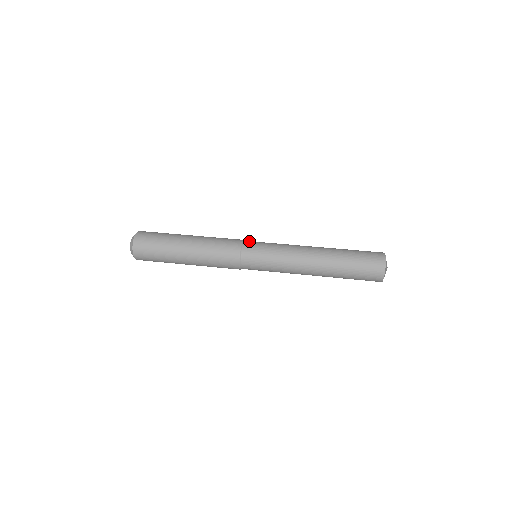
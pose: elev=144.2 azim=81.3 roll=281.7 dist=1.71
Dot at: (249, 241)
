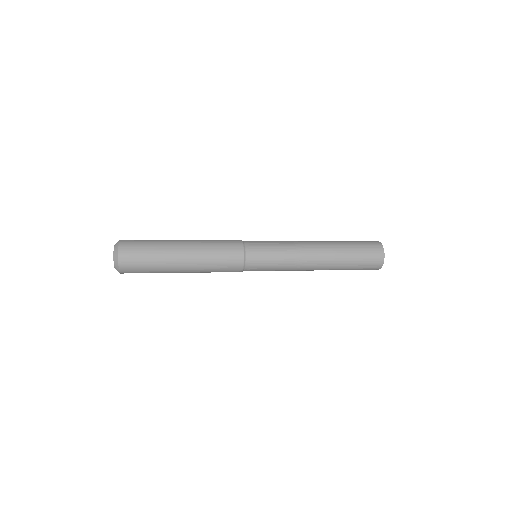
Dot at: occluded
